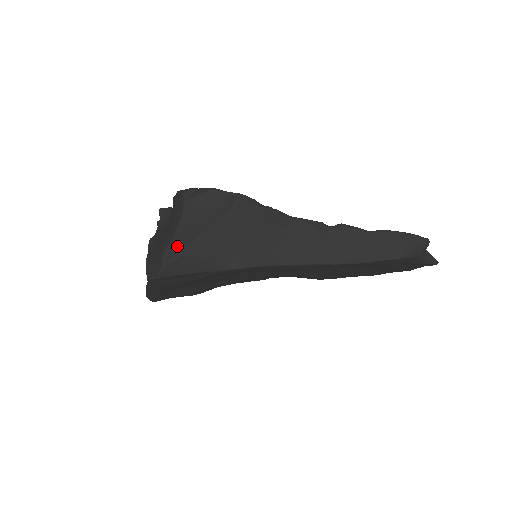
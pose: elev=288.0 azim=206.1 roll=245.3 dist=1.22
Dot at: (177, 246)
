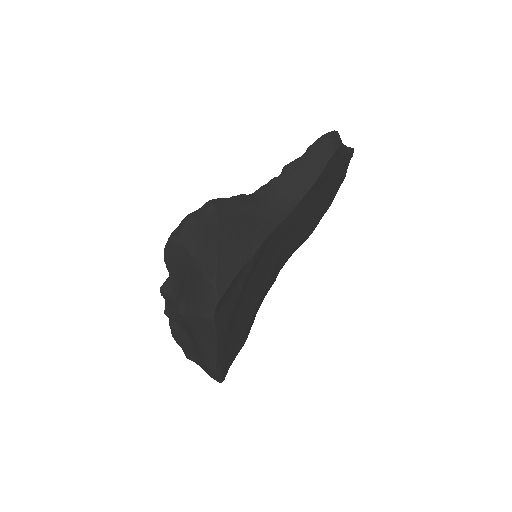
Dot at: (208, 264)
